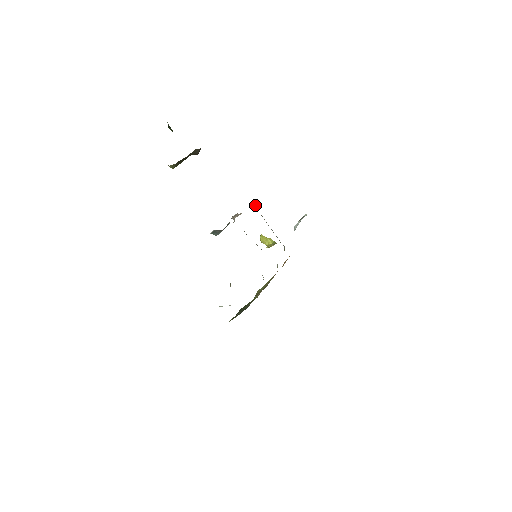
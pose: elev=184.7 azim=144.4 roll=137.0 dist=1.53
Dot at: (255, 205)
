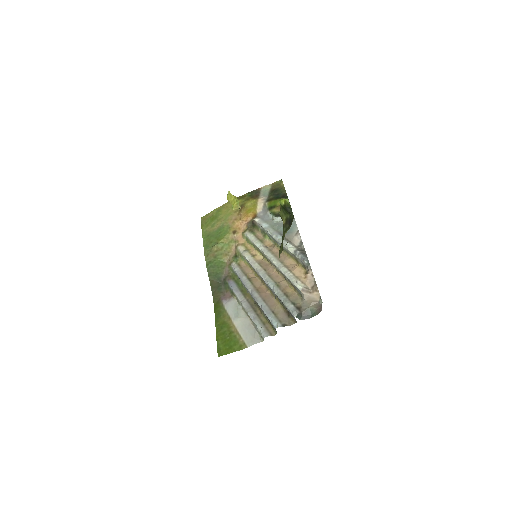
Dot at: (310, 271)
